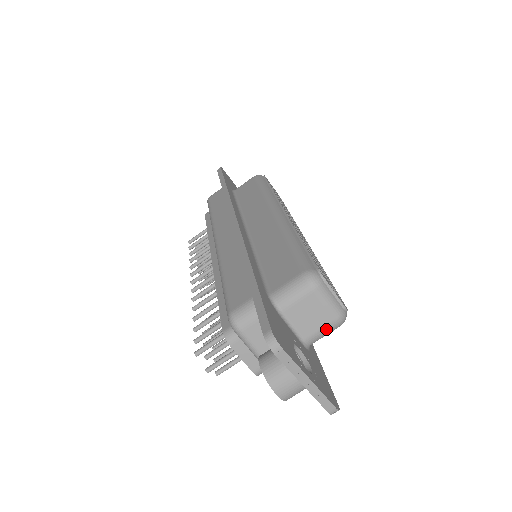
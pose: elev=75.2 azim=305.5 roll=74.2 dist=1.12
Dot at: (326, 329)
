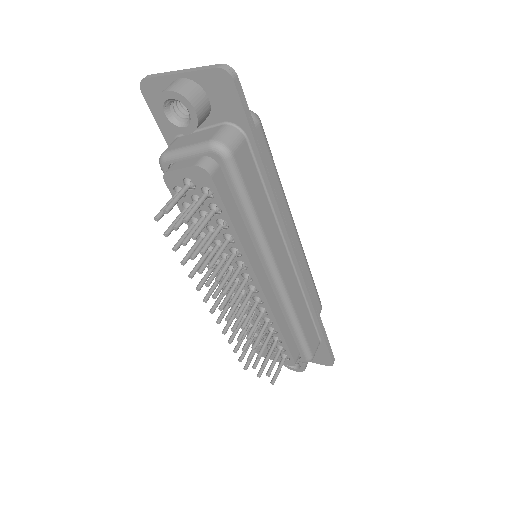
Dot at: occluded
